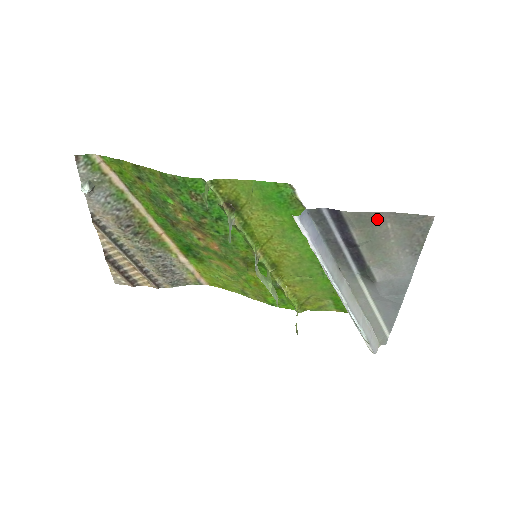
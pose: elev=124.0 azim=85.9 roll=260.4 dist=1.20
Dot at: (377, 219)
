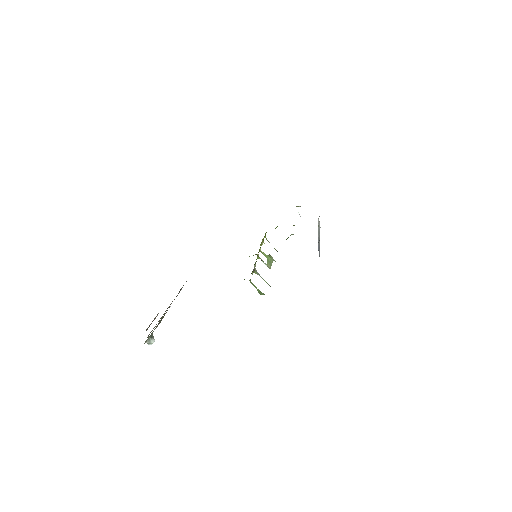
Dot at: occluded
